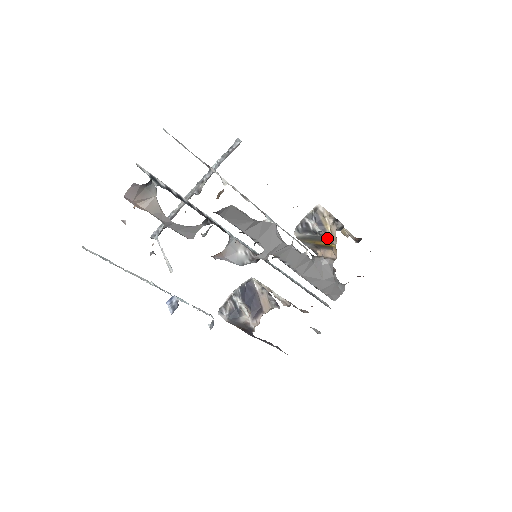
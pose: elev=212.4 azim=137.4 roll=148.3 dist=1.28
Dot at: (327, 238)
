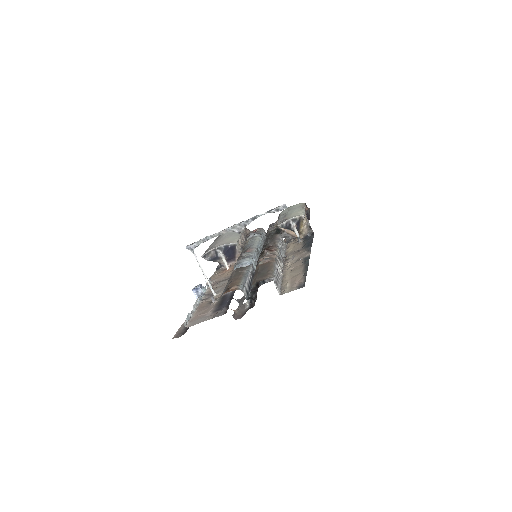
Dot at: occluded
